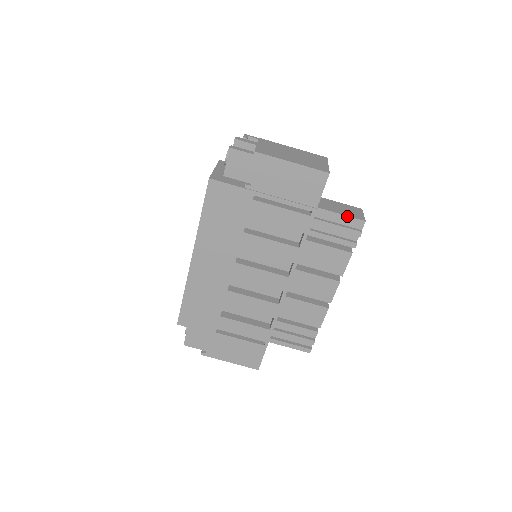
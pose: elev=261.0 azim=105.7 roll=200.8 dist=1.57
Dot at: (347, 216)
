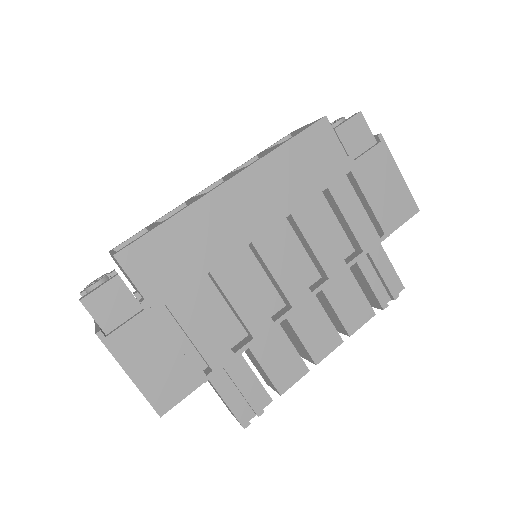
Dot at: (394, 270)
